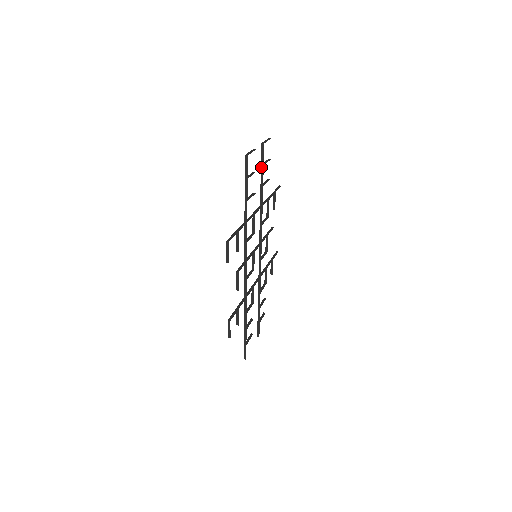
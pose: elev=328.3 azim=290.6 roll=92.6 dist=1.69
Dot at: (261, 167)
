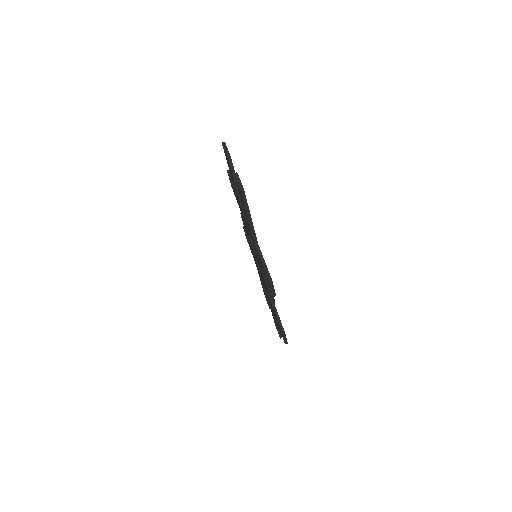
Dot at: (233, 179)
